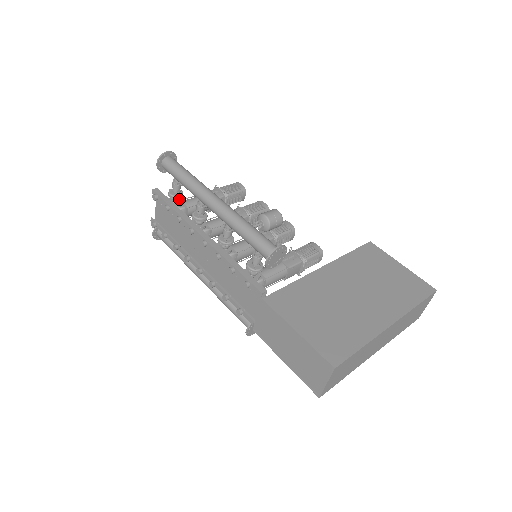
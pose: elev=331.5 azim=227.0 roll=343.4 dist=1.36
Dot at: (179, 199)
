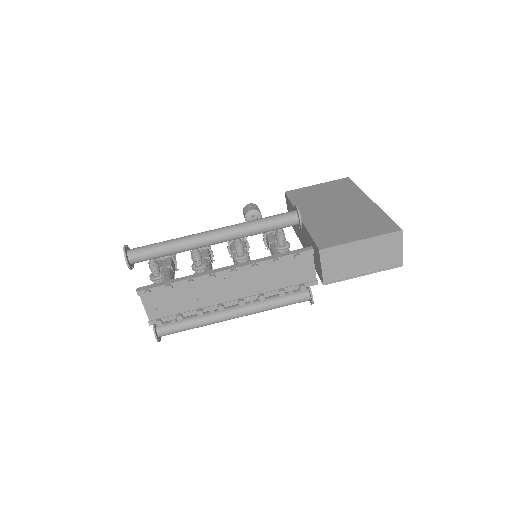
Dot at: (165, 276)
